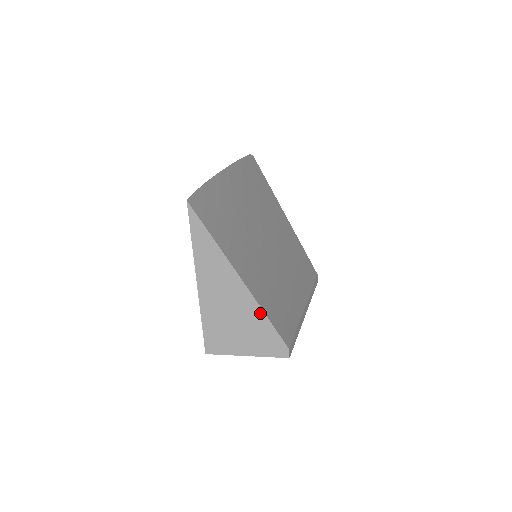
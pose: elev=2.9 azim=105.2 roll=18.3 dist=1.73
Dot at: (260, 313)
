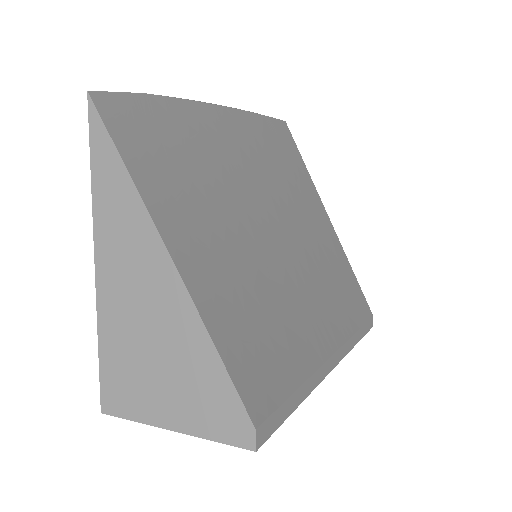
Dot at: (201, 336)
